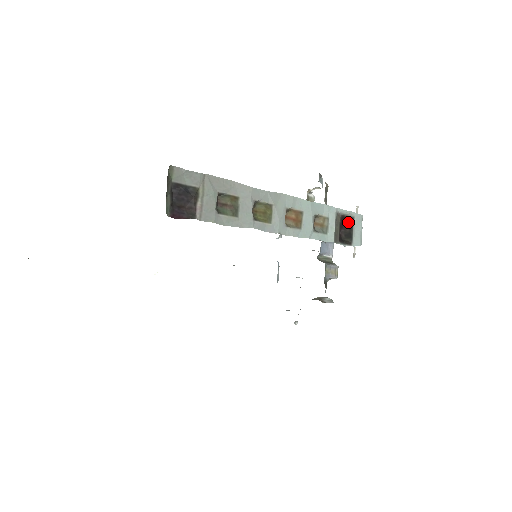
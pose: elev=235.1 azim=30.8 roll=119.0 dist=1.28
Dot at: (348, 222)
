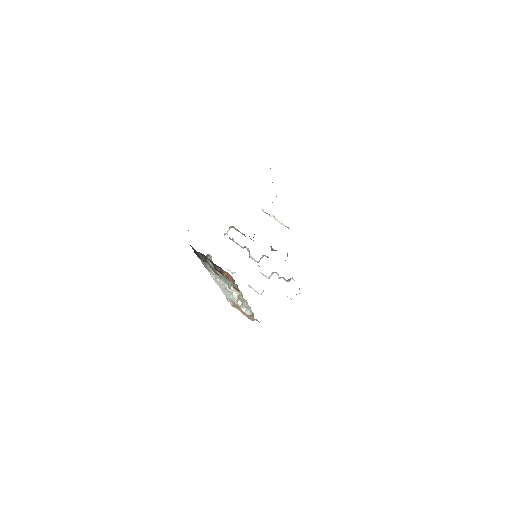
Dot at: occluded
